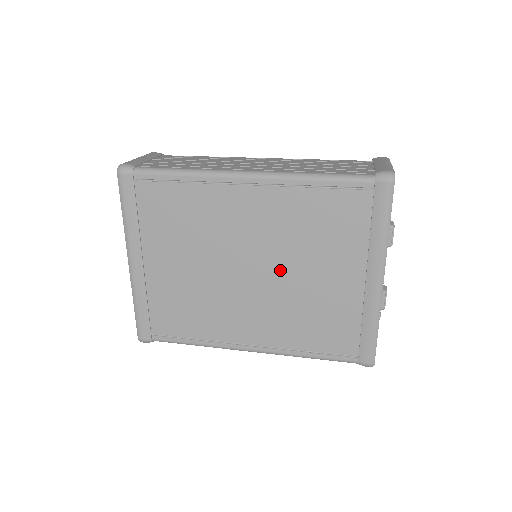
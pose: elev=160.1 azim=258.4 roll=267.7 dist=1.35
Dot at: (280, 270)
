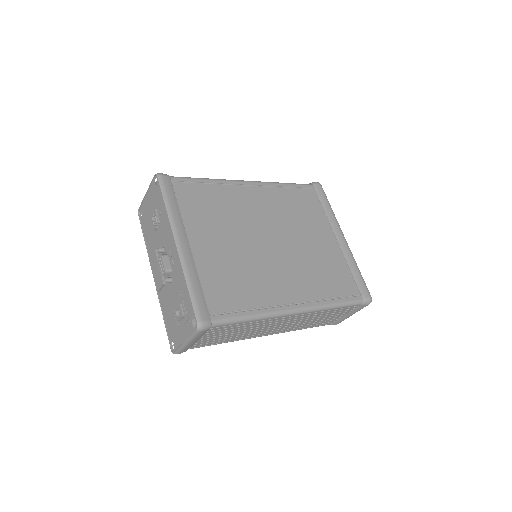
Dot at: (289, 238)
